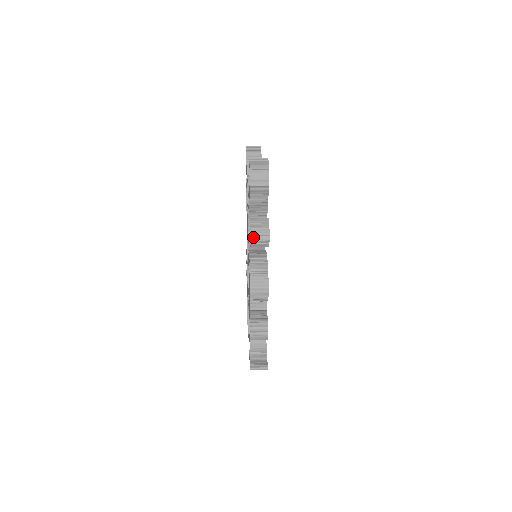
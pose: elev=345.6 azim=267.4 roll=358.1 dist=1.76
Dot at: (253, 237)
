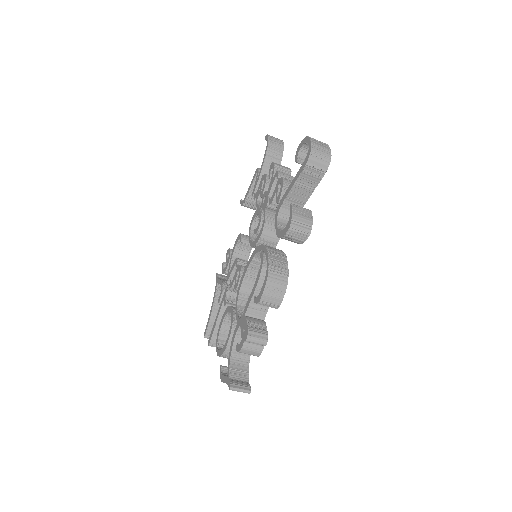
Dot at: (293, 226)
